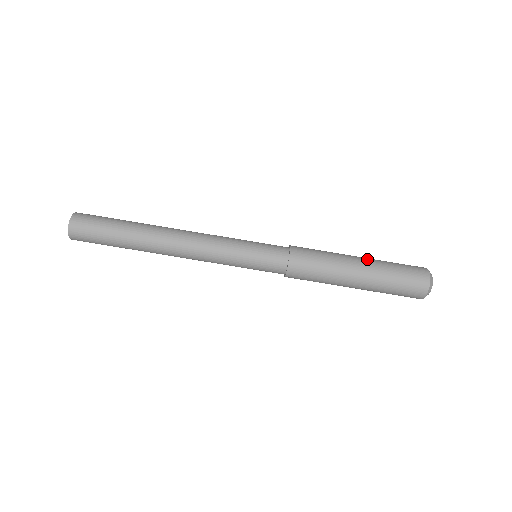
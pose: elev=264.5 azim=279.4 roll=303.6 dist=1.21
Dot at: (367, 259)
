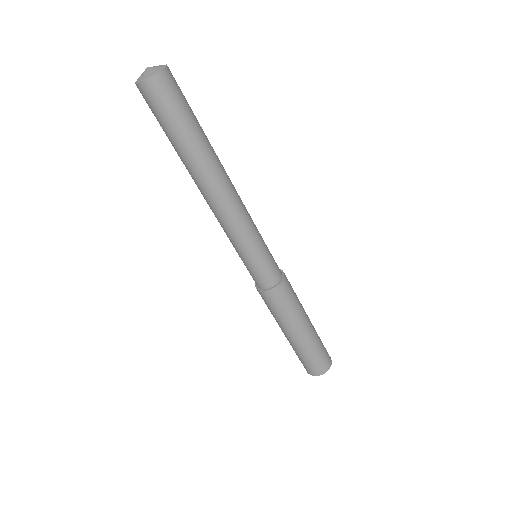
Dot at: (306, 338)
